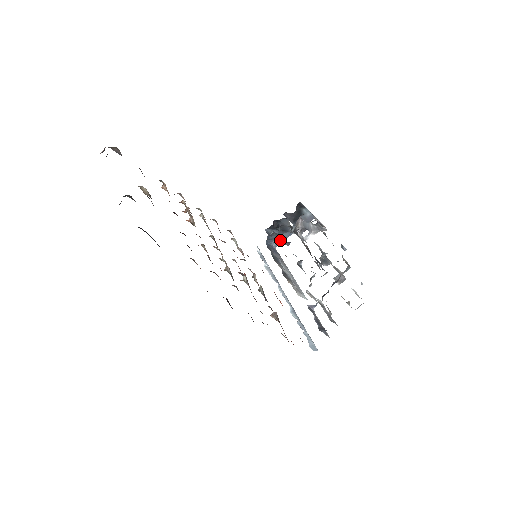
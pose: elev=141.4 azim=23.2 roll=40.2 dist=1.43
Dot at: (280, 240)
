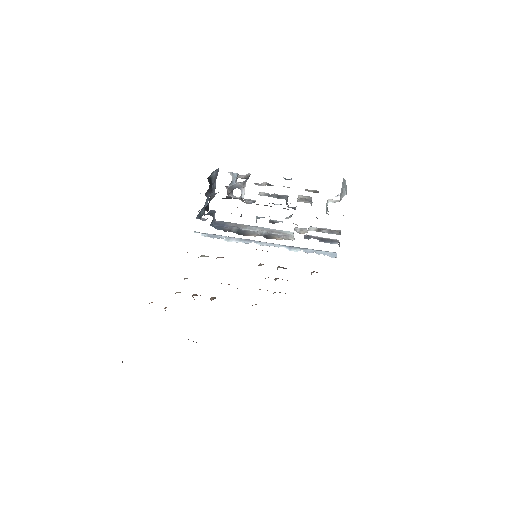
Dot at: occluded
